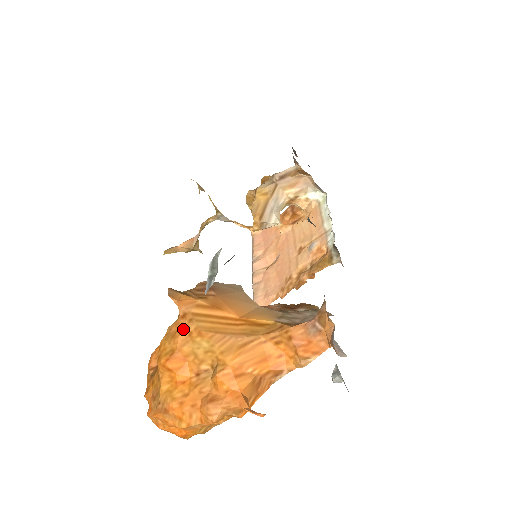
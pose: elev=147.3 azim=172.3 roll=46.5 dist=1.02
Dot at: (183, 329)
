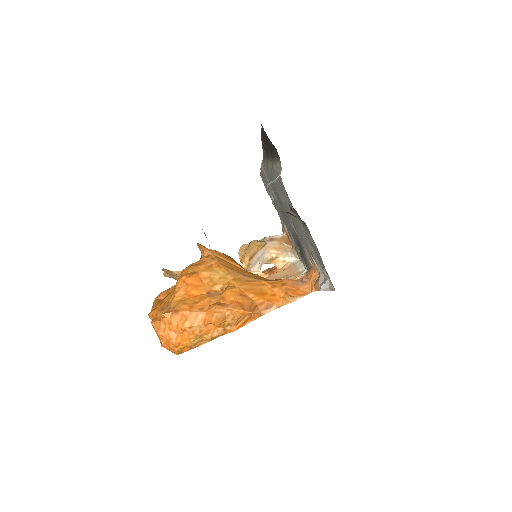
Dot at: (206, 262)
